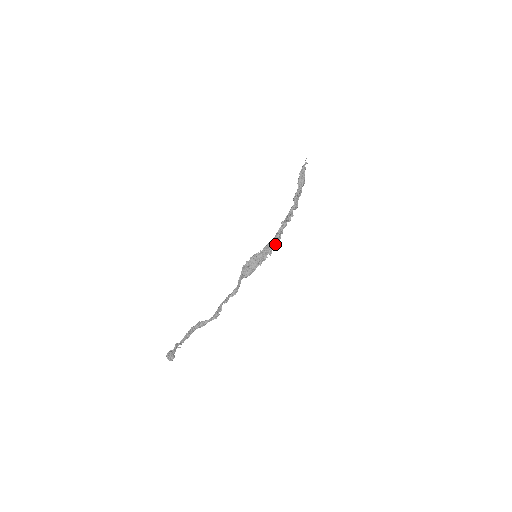
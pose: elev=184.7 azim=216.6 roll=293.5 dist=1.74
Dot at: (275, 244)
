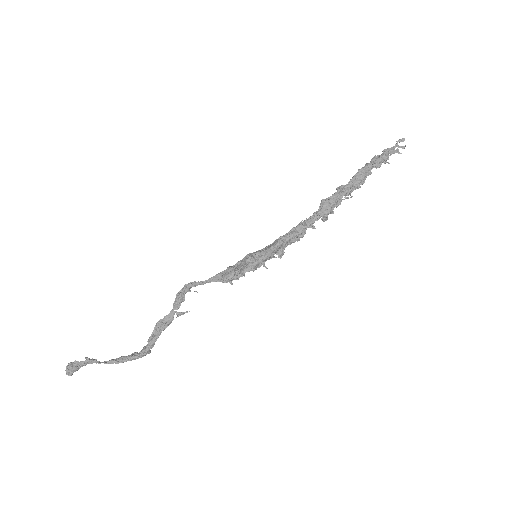
Dot at: (291, 239)
